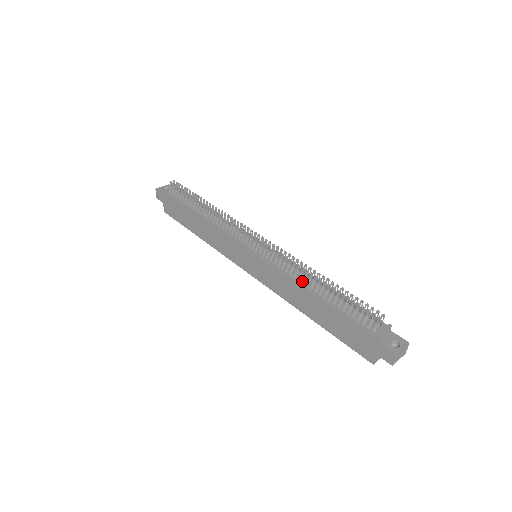
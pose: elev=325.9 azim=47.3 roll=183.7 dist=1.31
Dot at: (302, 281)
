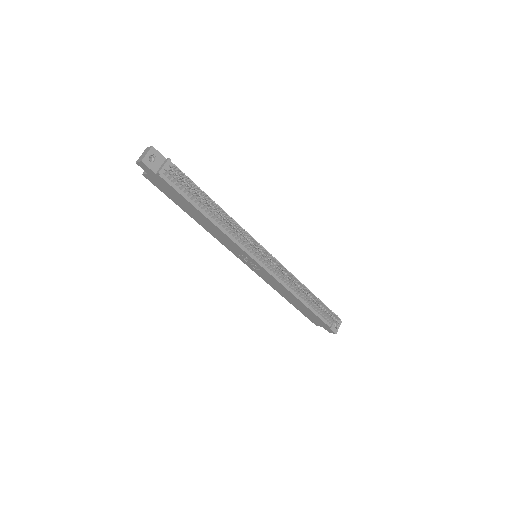
Dot at: (295, 291)
